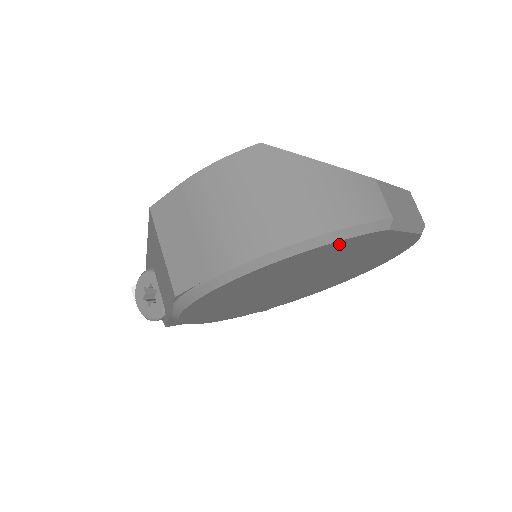
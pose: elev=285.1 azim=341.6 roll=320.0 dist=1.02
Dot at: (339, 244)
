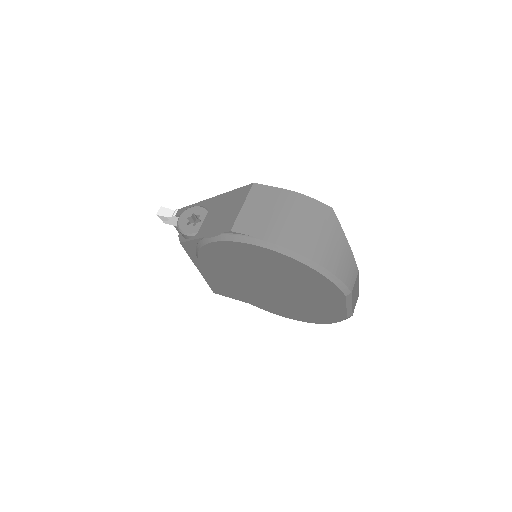
Dot at: (323, 280)
